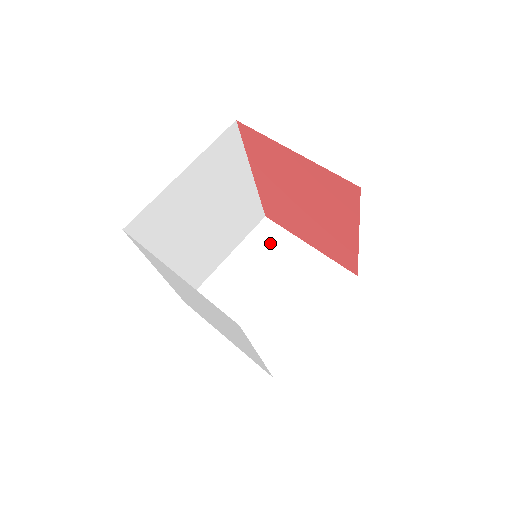
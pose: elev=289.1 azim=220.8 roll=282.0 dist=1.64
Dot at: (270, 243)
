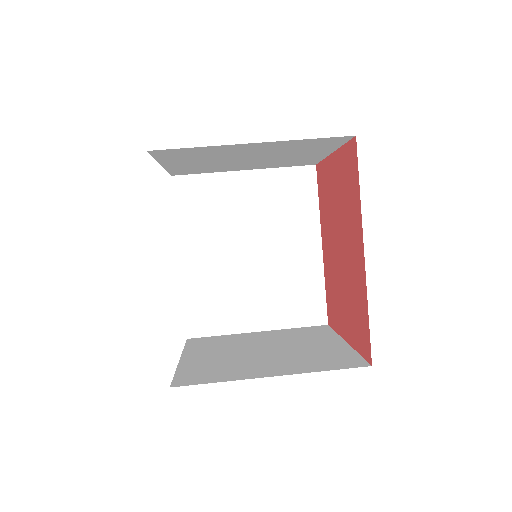
Dot at: (309, 334)
